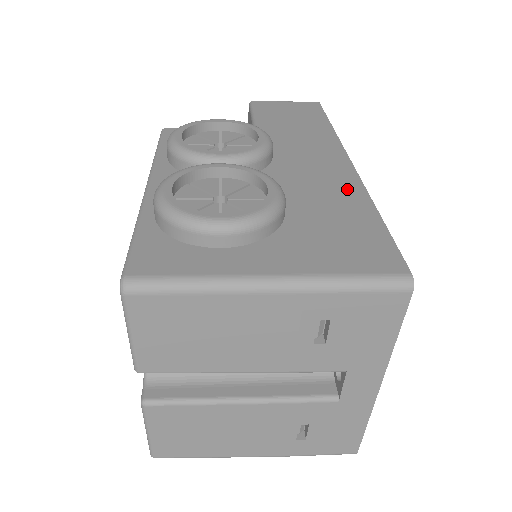
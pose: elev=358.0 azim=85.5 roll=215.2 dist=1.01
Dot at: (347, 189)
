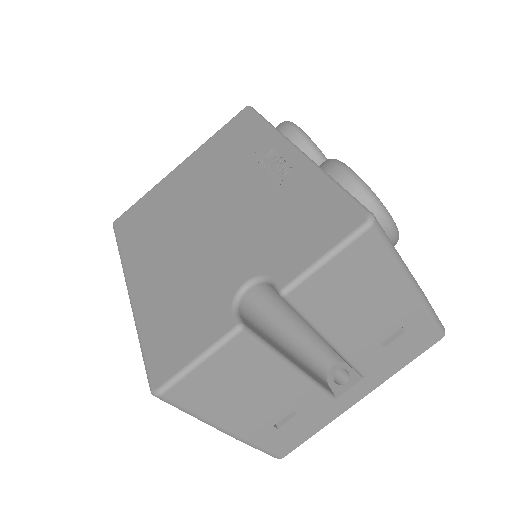
Dot at: occluded
